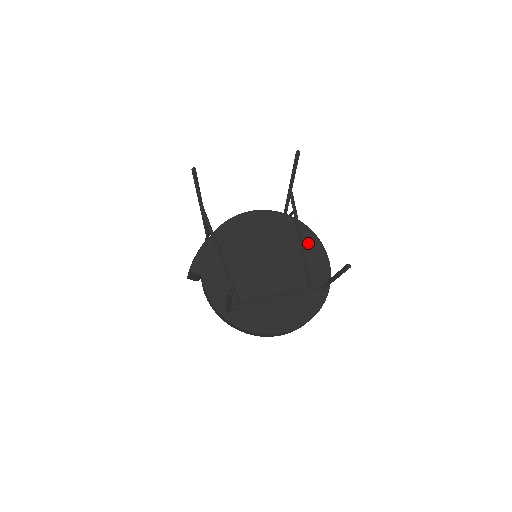
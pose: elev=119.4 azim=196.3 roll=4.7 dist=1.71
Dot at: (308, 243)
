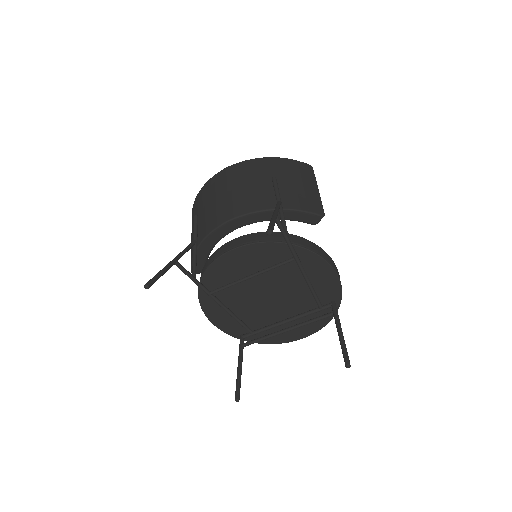
Dot at: (311, 266)
